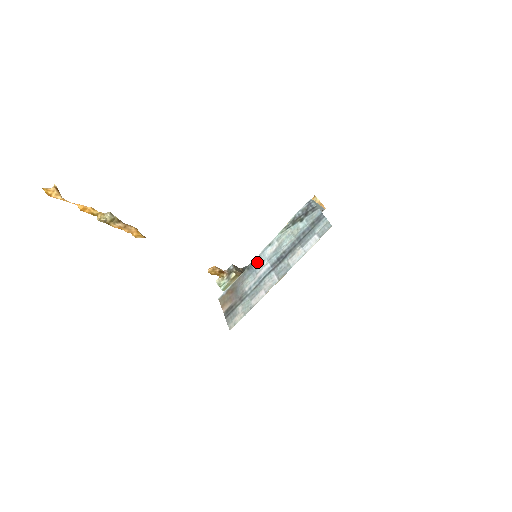
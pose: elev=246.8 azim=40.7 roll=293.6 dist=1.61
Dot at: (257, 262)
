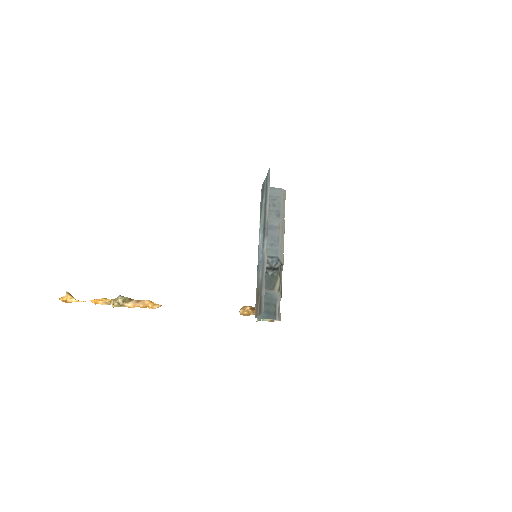
Dot at: (259, 258)
